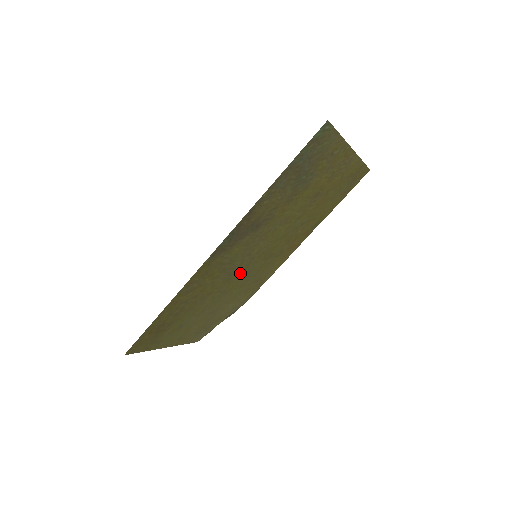
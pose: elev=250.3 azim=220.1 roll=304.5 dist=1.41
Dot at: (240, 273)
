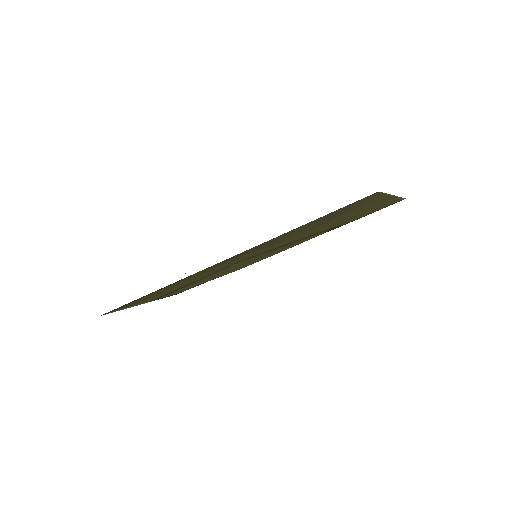
Dot at: (235, 265)
